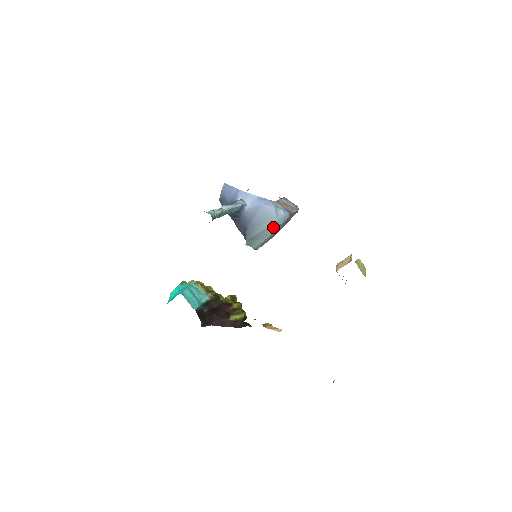
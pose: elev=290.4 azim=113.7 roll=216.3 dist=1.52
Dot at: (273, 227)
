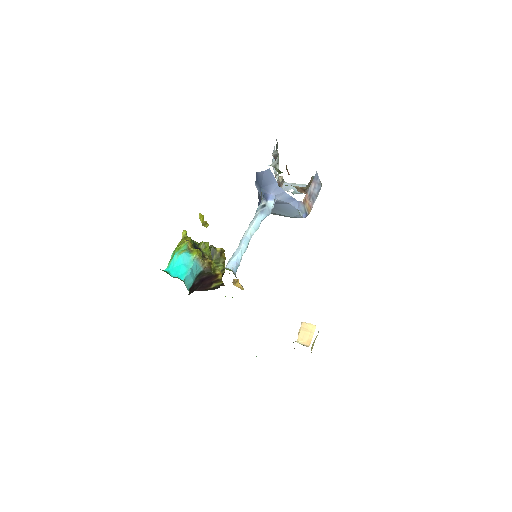
Dot at: (286, 216)
